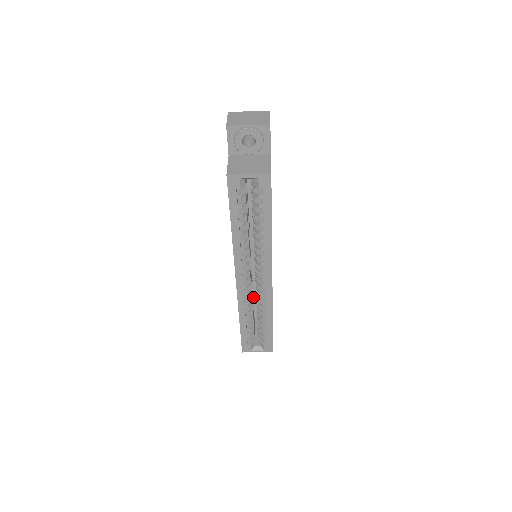
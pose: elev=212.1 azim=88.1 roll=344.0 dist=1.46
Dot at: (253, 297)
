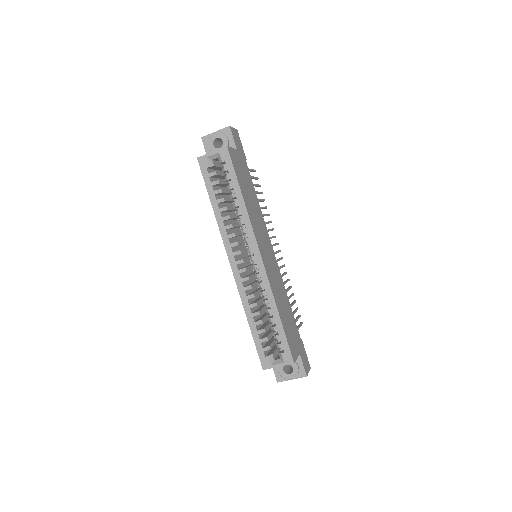
Dot at: occluded
